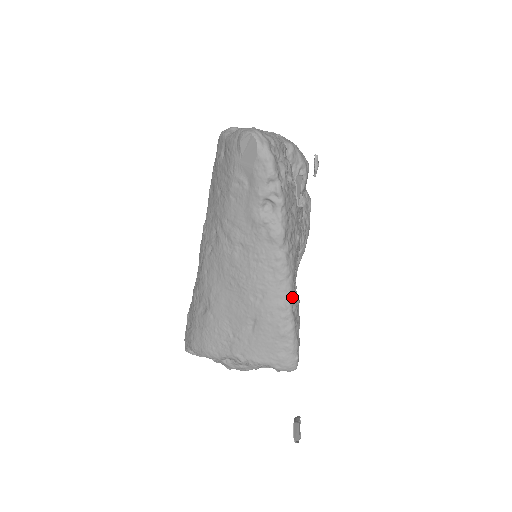
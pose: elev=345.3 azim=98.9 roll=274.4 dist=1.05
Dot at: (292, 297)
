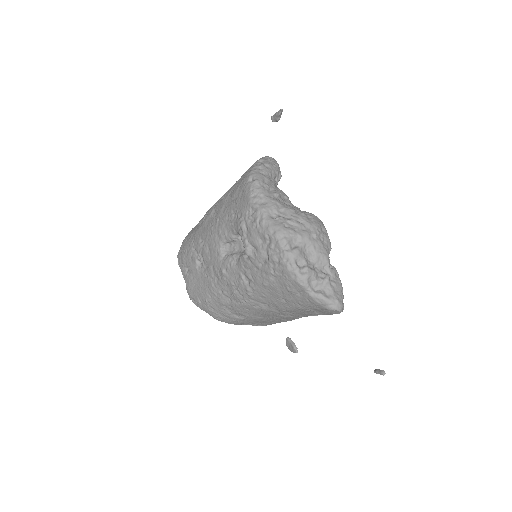
Dot at: occluded
